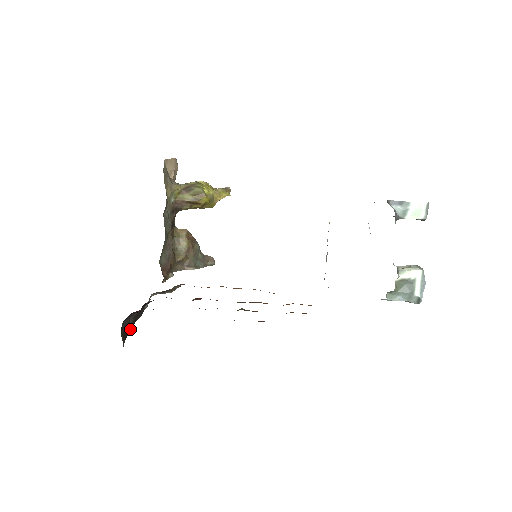
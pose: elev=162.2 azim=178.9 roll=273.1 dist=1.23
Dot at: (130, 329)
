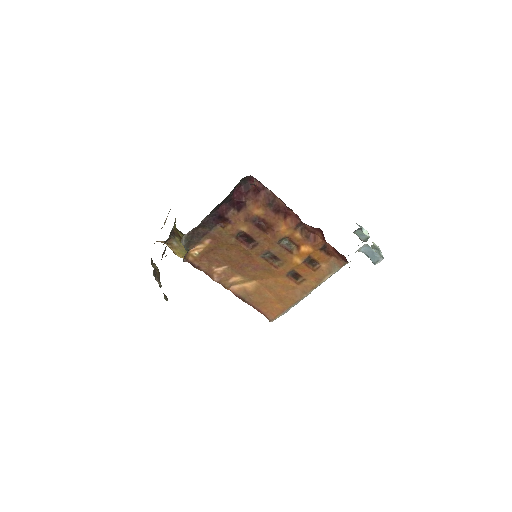
Dot at: (223, 200)
